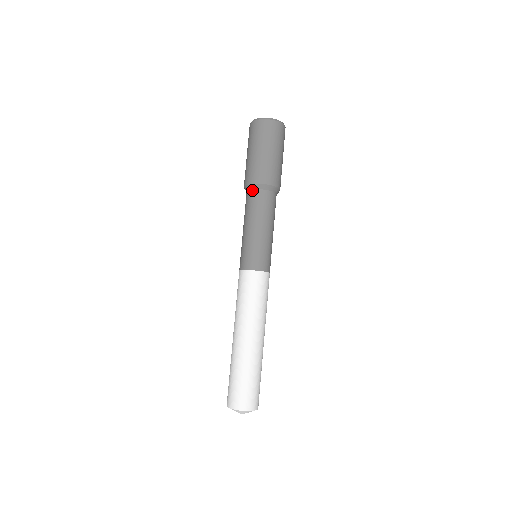
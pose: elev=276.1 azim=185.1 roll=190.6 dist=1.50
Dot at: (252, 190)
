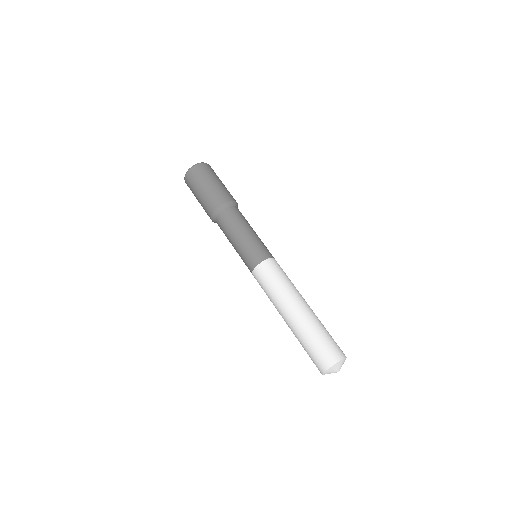
Dot at: (230, 207)
